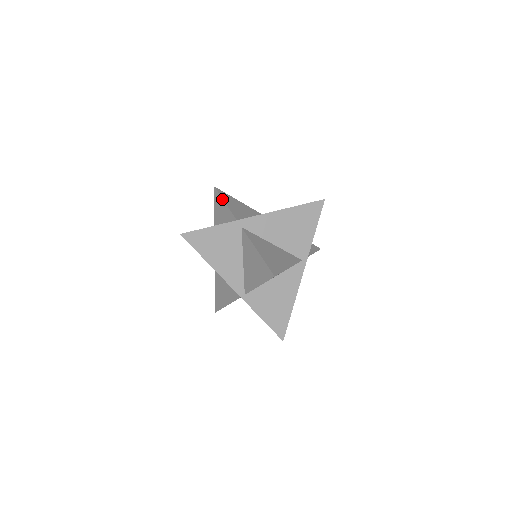
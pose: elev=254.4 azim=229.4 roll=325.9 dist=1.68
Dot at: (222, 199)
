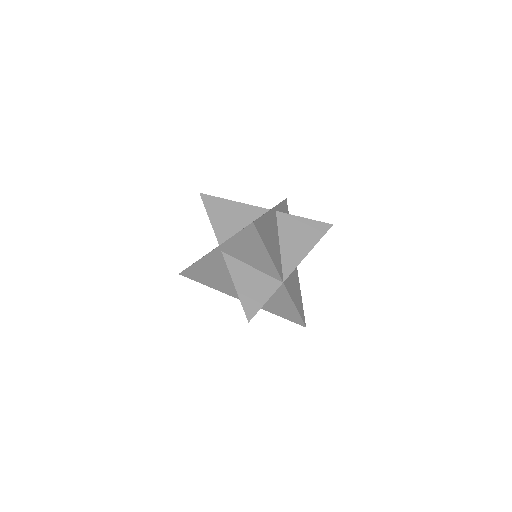
Dot at: occluded
